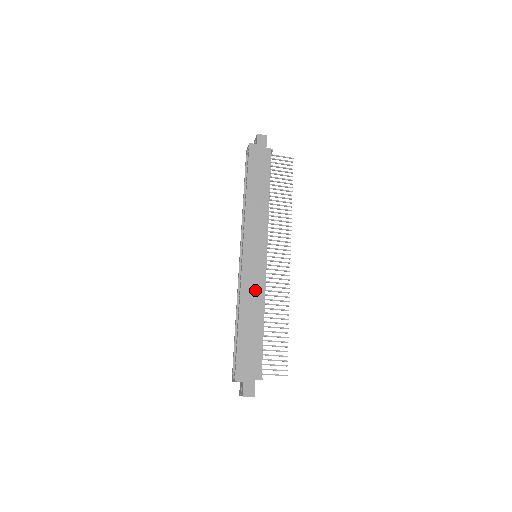
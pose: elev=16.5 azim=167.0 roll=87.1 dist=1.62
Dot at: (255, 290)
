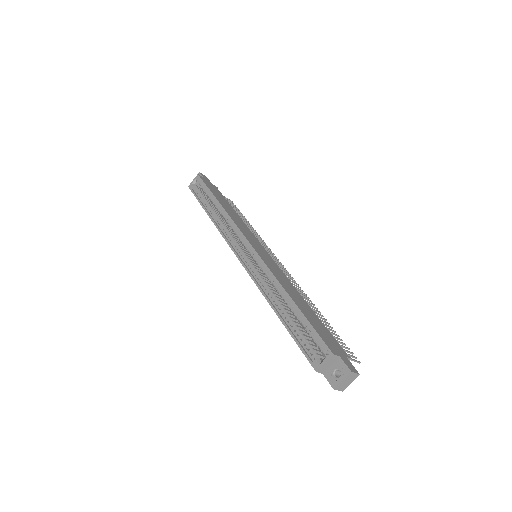
Dot at: (282, 276)
